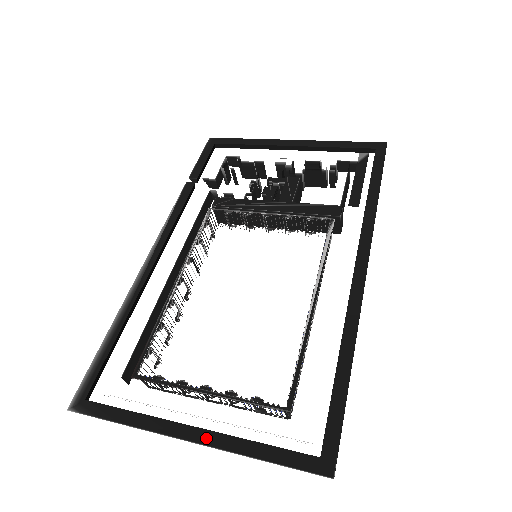
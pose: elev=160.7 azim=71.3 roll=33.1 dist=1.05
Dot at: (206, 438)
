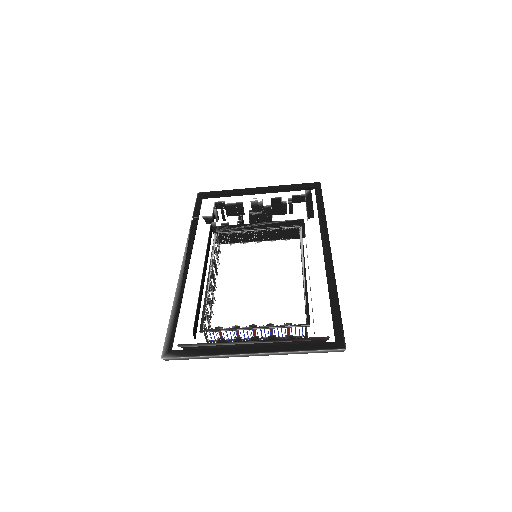
Dot at: (263, 349)
